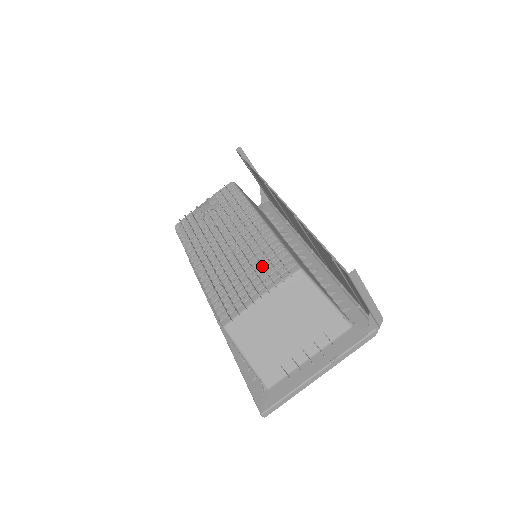
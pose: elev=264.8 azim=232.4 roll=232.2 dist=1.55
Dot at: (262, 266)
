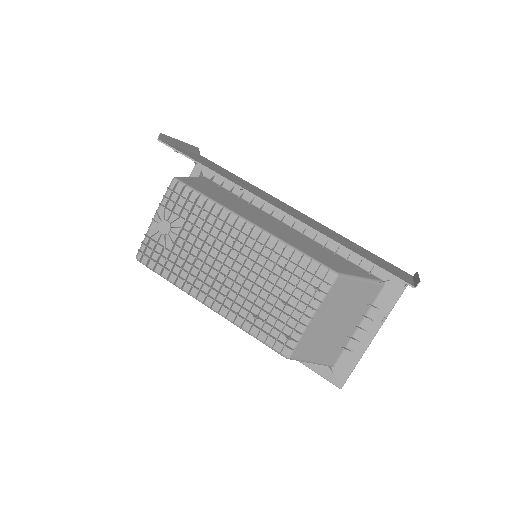
Dot at: (293, 286)
